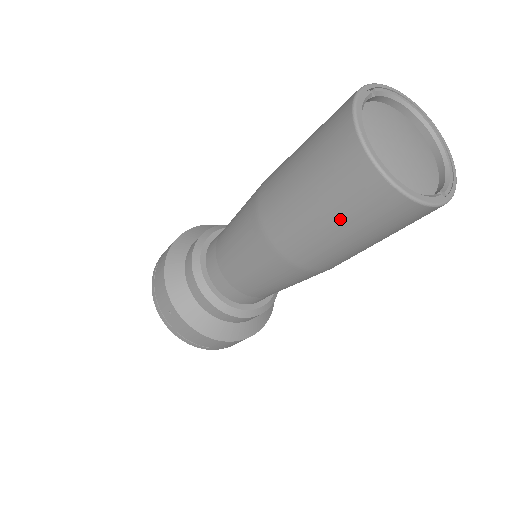
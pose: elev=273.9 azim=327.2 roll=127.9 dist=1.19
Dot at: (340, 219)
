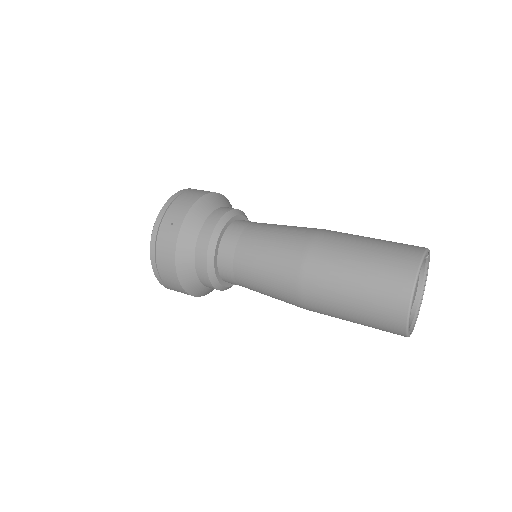
Dot at: (363, 289)
